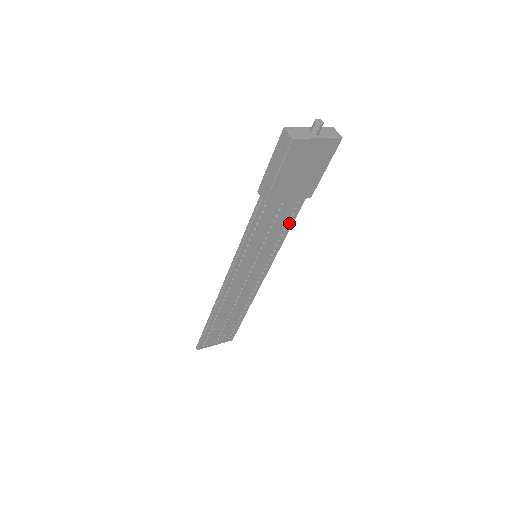
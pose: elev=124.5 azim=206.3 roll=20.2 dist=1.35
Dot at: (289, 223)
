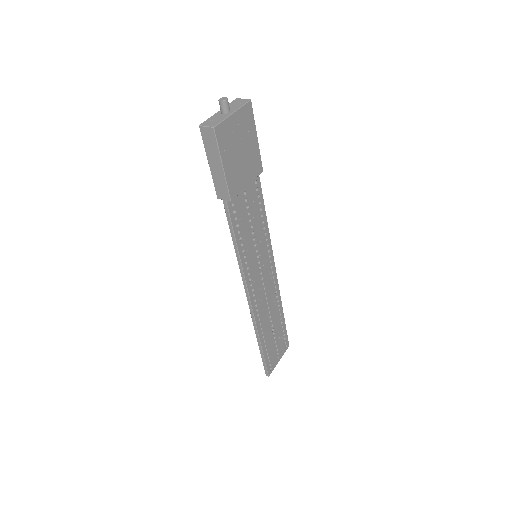
Dot at: (261, 207)
